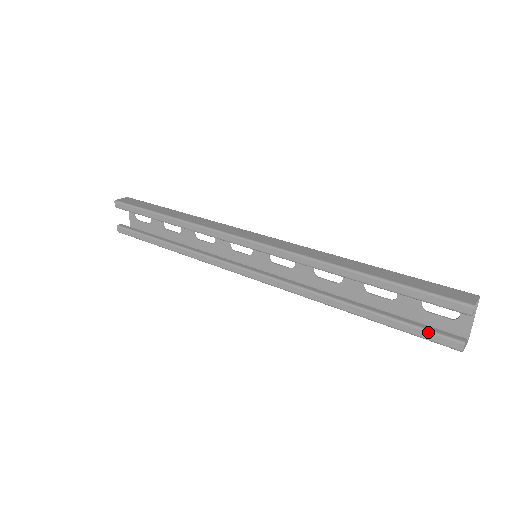
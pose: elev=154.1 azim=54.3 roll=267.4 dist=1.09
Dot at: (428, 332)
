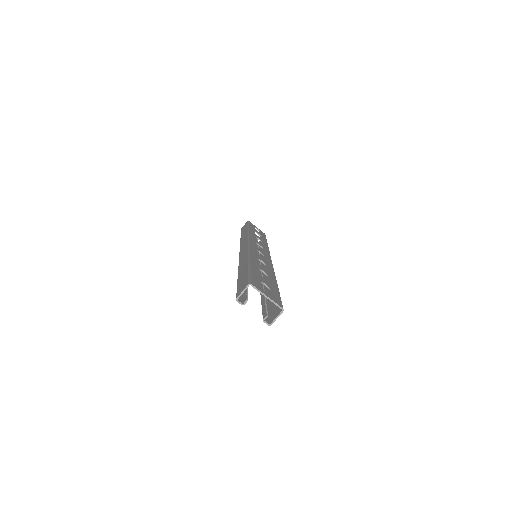
Dot at: occluded
